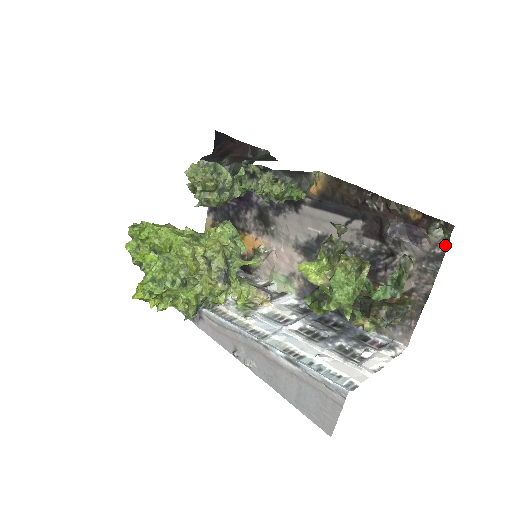
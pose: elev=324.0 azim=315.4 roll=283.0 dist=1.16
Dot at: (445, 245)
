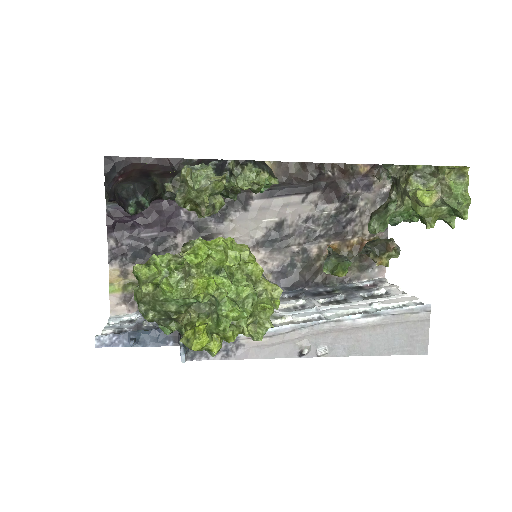
Dot at: (391, 183)
